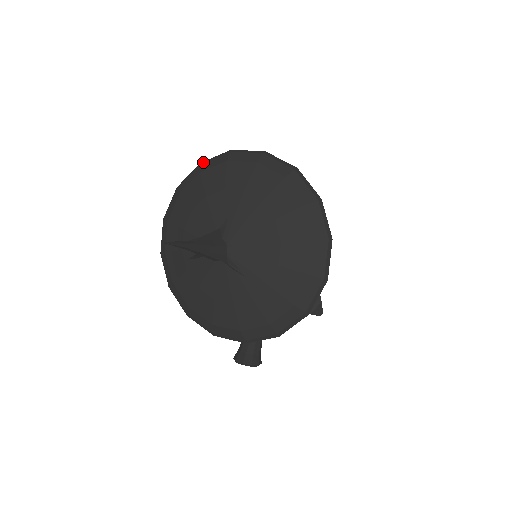
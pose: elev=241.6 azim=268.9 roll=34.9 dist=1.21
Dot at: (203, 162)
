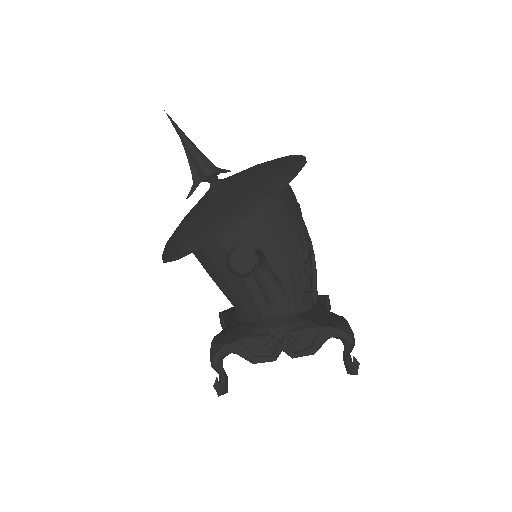
Dot at: occluded
